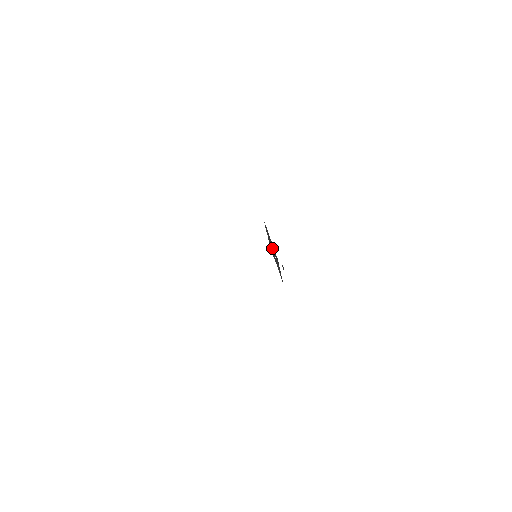
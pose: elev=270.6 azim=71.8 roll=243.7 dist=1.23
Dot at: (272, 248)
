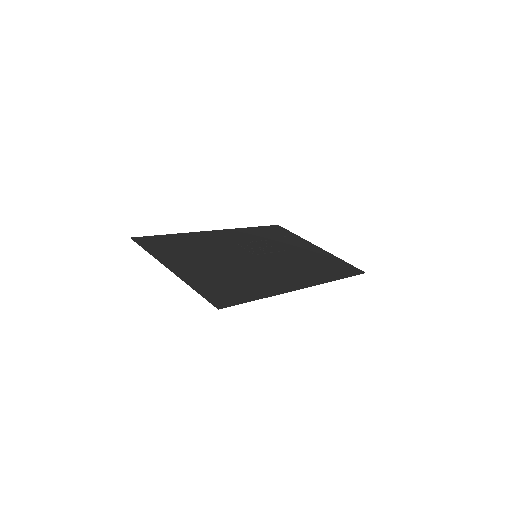
Dot at: (254, 247)
